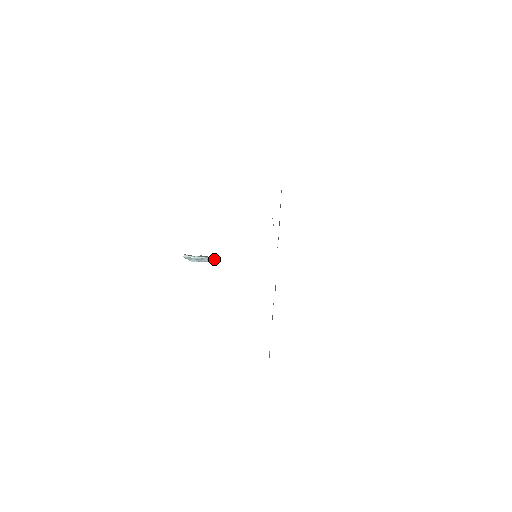
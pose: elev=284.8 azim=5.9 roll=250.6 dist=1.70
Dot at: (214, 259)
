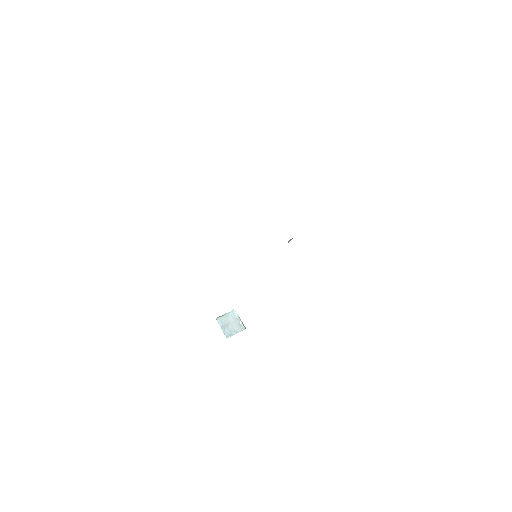
Dot at: (242, 323)
